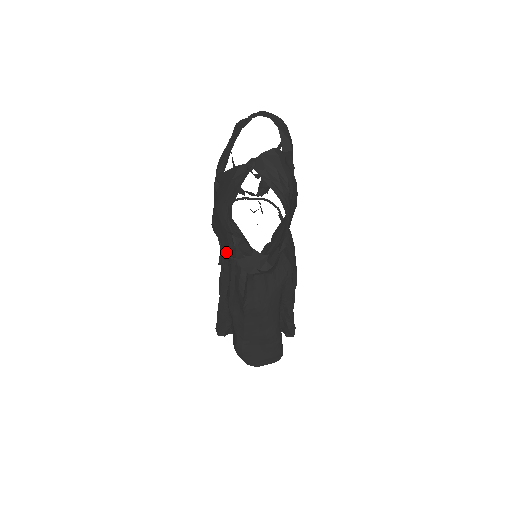
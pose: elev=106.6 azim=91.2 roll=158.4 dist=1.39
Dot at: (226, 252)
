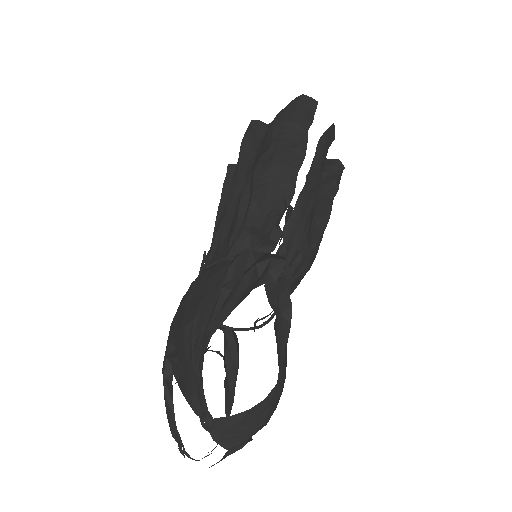
Dot at: occluded
